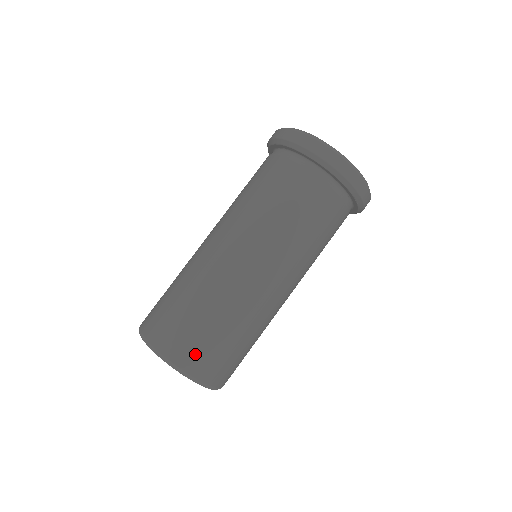
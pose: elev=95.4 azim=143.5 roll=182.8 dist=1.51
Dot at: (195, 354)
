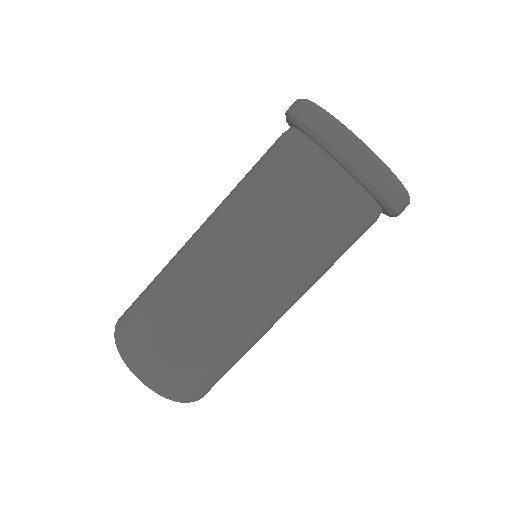
Dot at: (158, 365)
